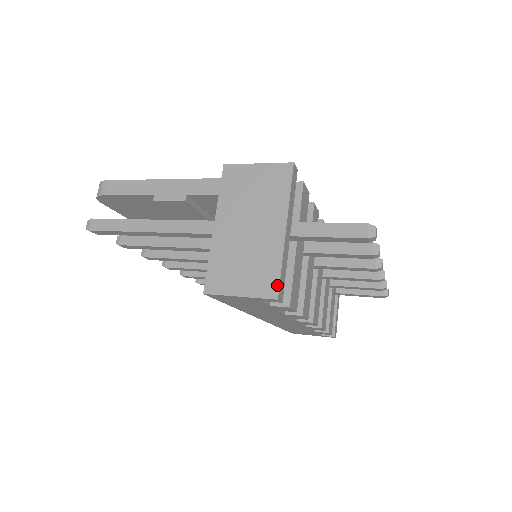
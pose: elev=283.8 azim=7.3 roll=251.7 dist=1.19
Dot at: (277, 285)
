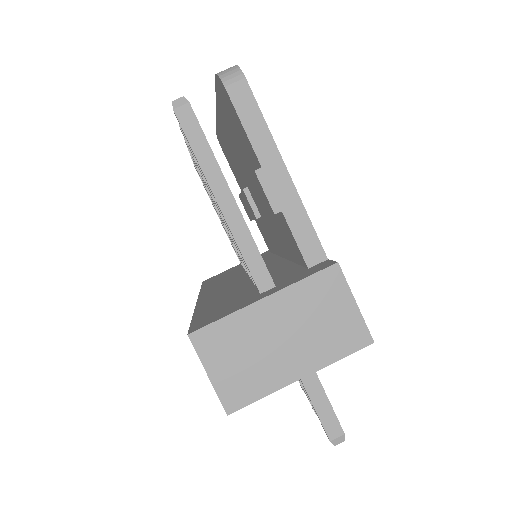
Dot at: (241, 406)
